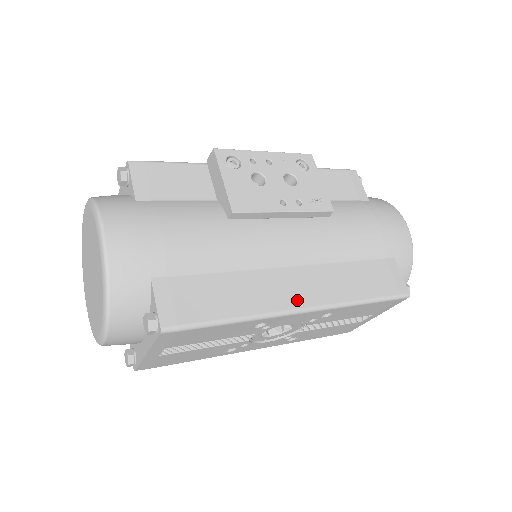
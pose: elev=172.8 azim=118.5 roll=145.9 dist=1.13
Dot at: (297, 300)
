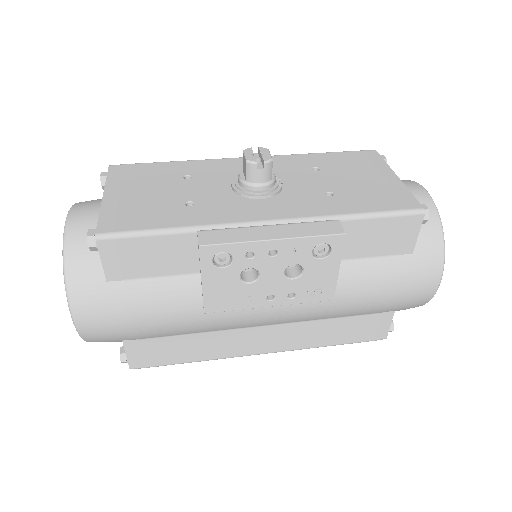
Dot at: (258, 349)
